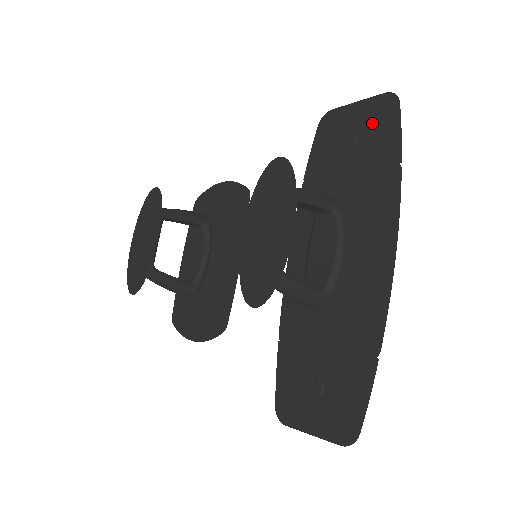
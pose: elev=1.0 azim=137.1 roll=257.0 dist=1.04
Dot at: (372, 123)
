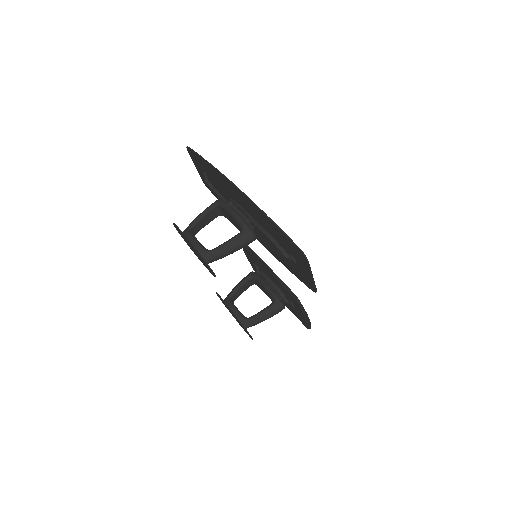
Dot at: (198, 163)
